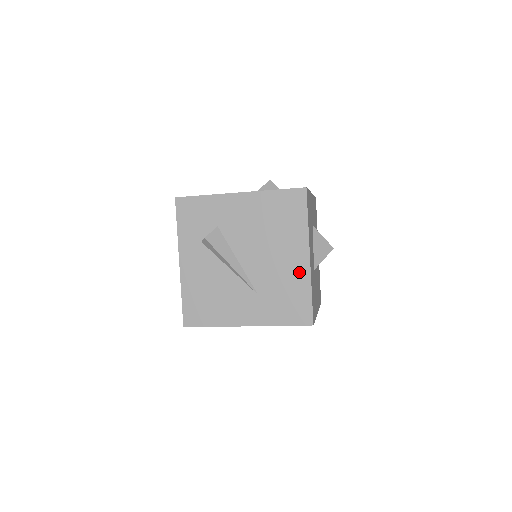
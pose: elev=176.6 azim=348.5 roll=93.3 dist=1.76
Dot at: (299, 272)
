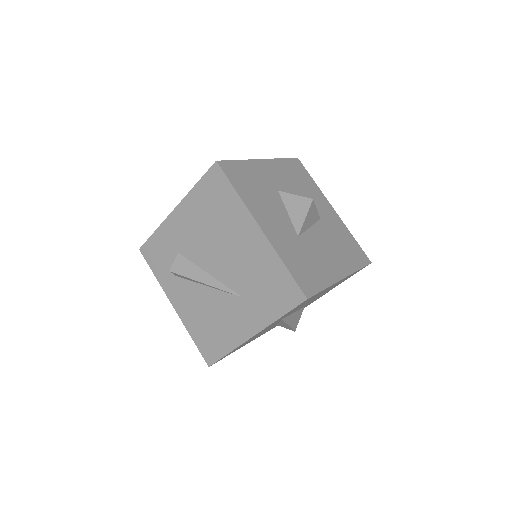
Dot at: (261, 250)
